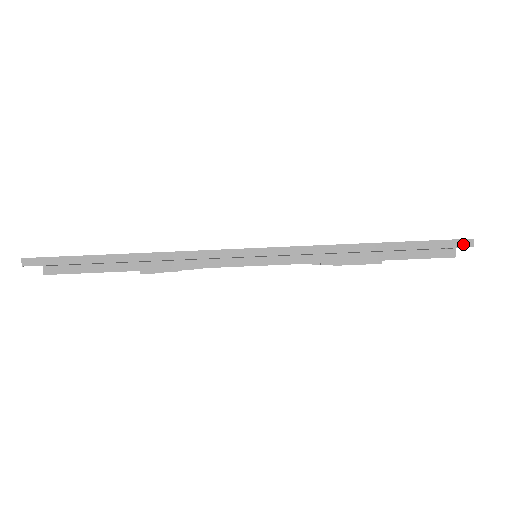
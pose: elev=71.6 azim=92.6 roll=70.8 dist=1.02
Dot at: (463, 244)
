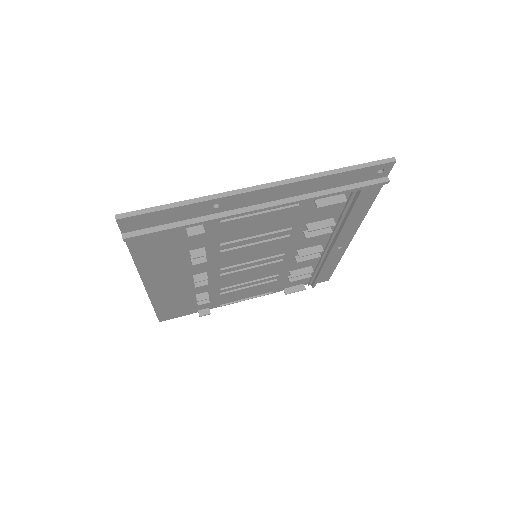
Dot at: (390, 161)
